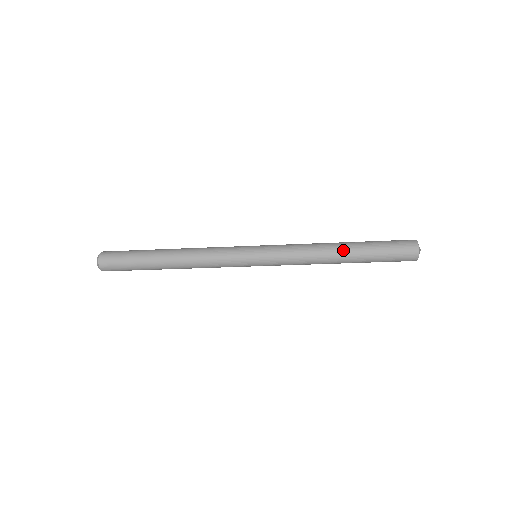
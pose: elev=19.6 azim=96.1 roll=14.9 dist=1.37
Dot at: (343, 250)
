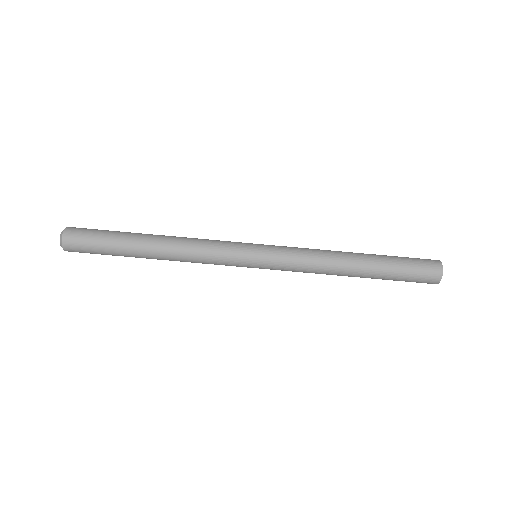
Dot at: occluded
